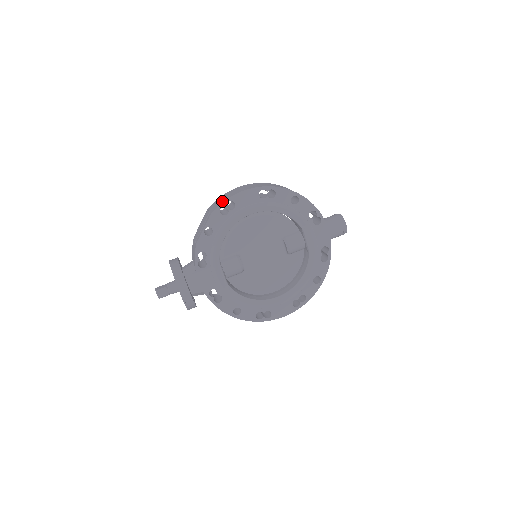
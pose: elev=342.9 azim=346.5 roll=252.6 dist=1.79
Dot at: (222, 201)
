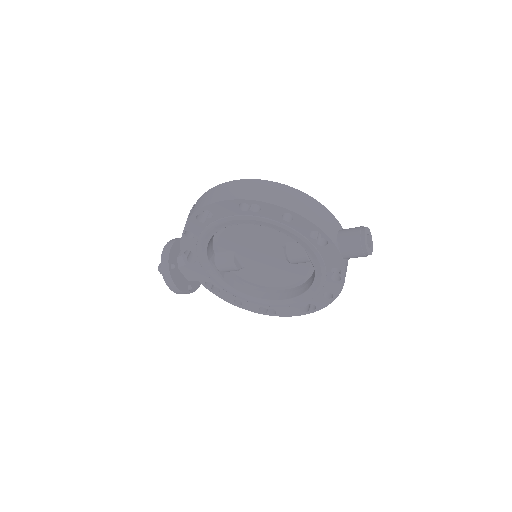
Dot at: (199, 207)
